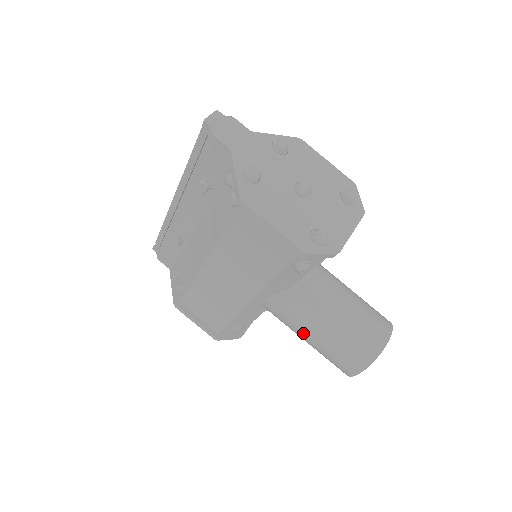
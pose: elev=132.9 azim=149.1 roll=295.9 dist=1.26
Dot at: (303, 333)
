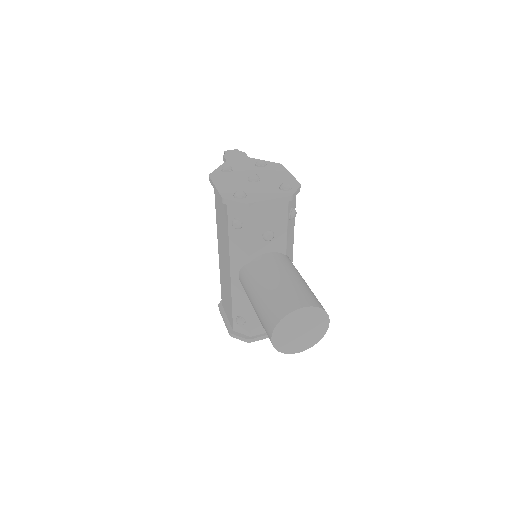
Dot at: (252, 301)
